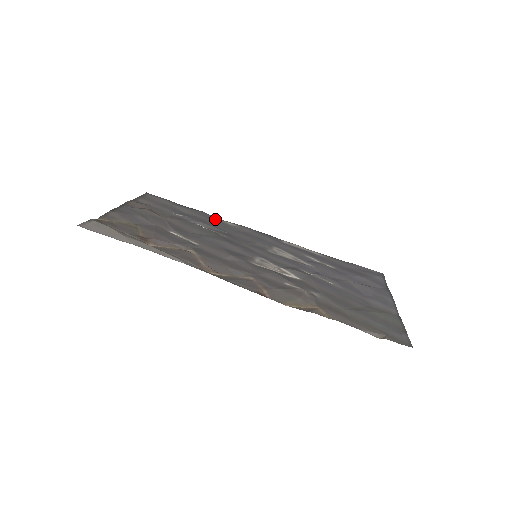
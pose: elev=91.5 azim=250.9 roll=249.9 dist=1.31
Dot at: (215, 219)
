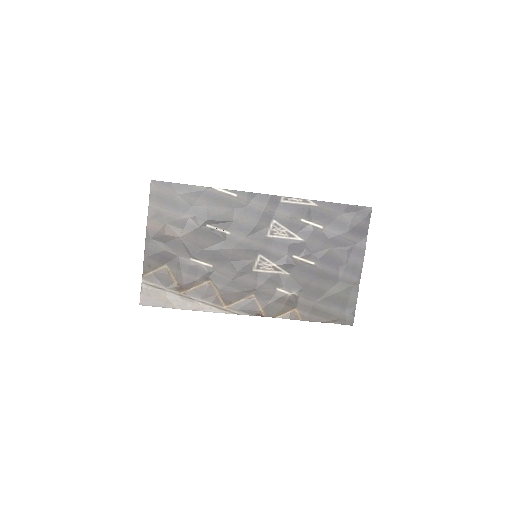
Dot at: (218, 196)
